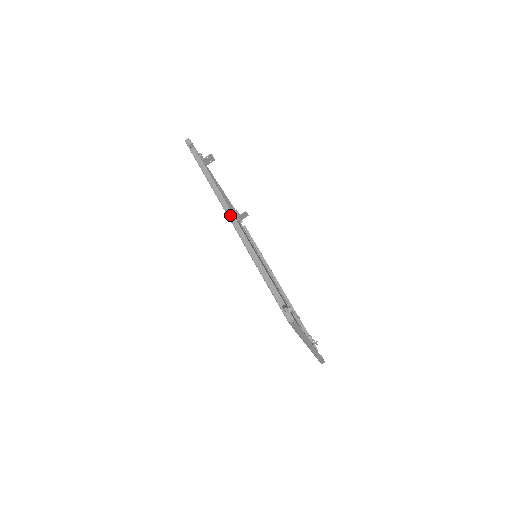
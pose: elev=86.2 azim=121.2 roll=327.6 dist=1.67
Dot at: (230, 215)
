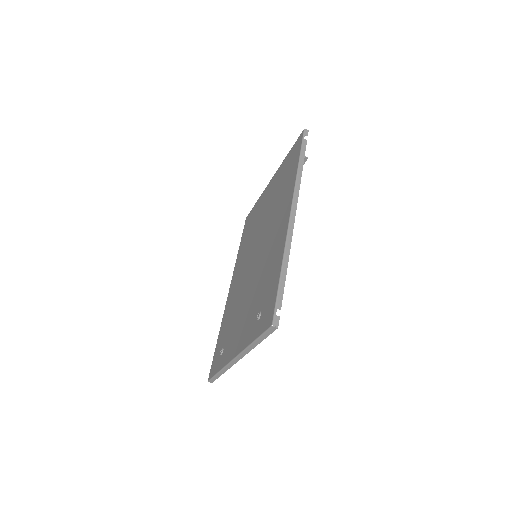
Dot at: (294, 209)
